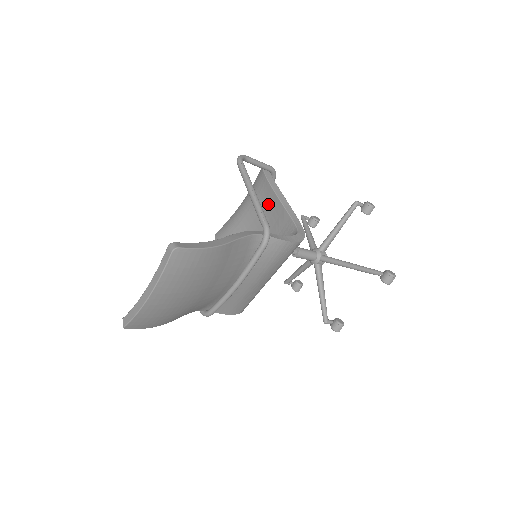
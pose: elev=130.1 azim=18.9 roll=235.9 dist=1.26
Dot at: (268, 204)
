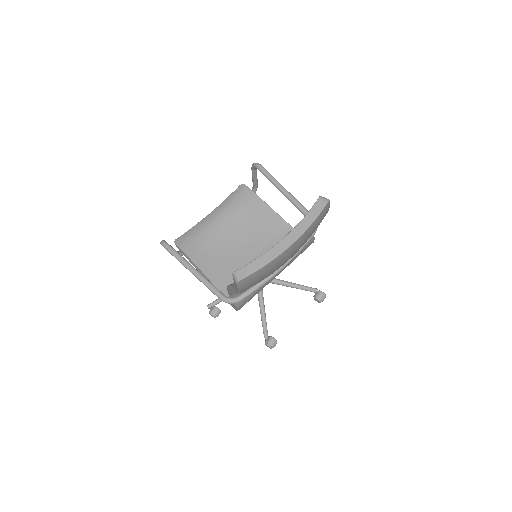
Dot at: (256, 214)
